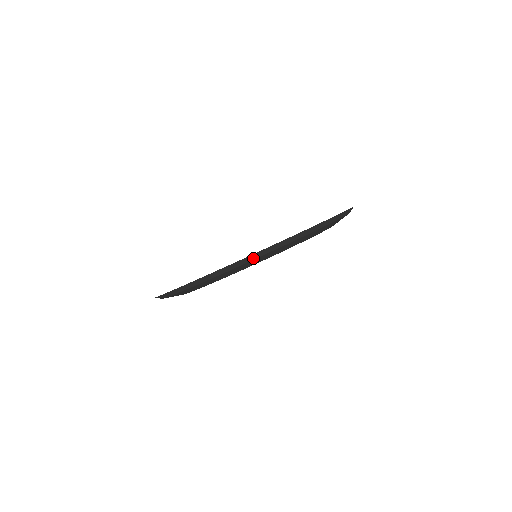
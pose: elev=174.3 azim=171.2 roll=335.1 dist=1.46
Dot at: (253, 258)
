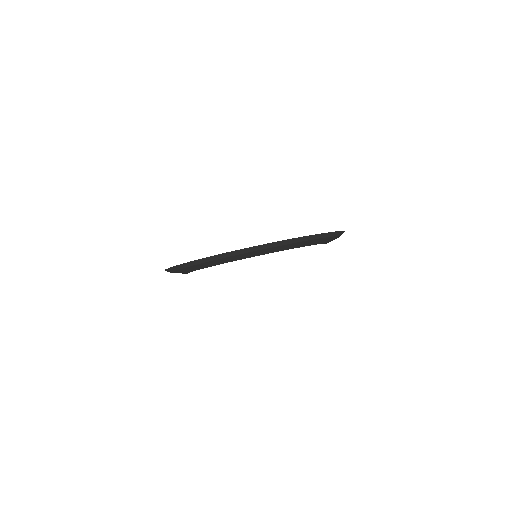
Dot at: (226, 256)
